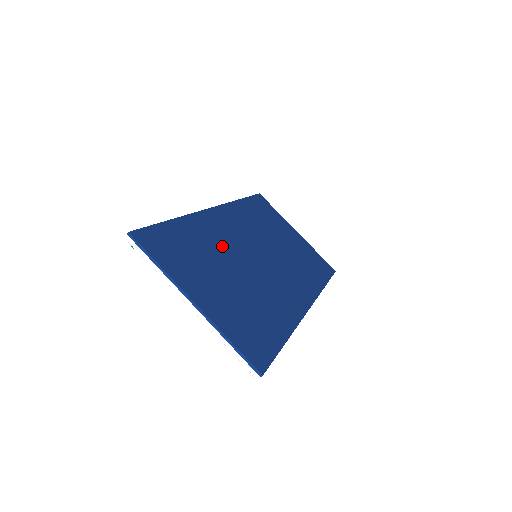
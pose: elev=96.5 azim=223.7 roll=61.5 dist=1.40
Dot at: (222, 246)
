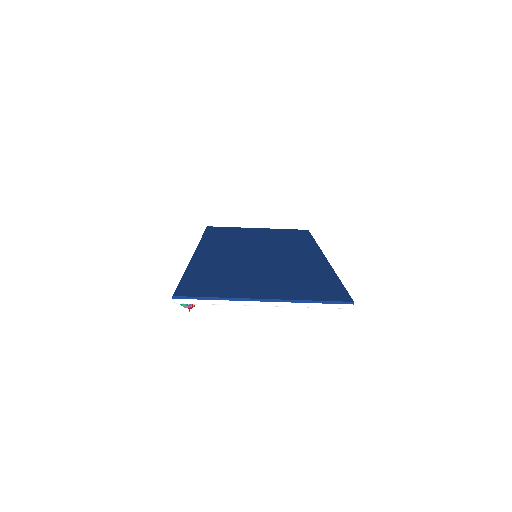
Dot at: (232, 264)
